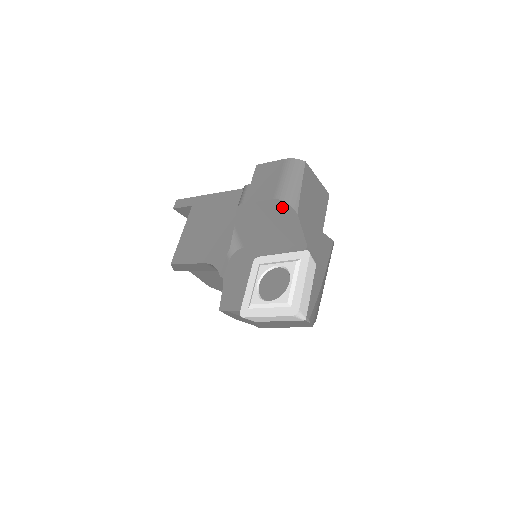
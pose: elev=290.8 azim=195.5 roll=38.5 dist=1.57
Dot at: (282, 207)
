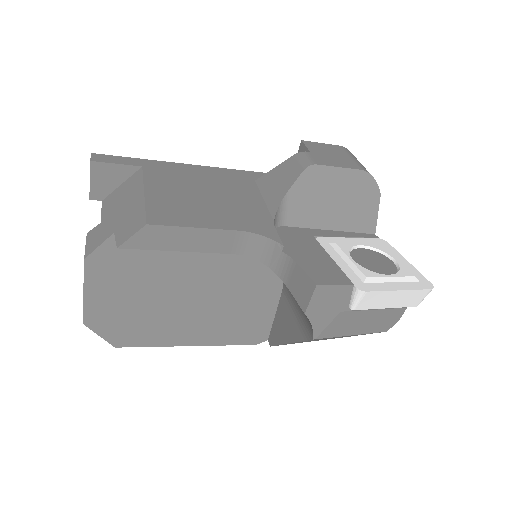
Dot at: (367, 182)
